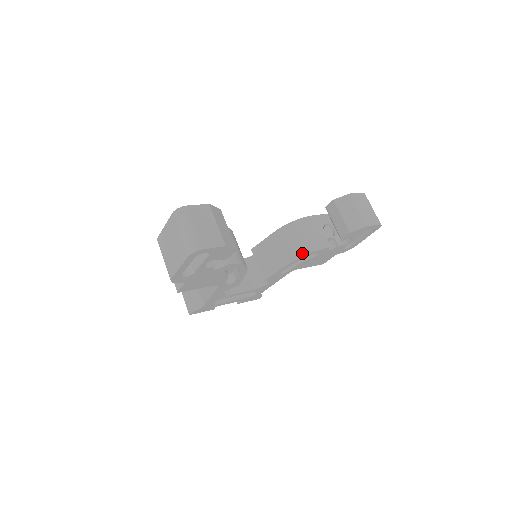
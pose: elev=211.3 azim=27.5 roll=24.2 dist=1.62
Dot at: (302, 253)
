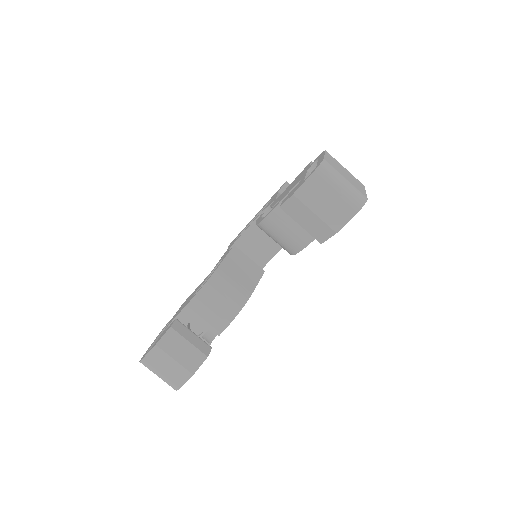
Dot at: (293, 251)
